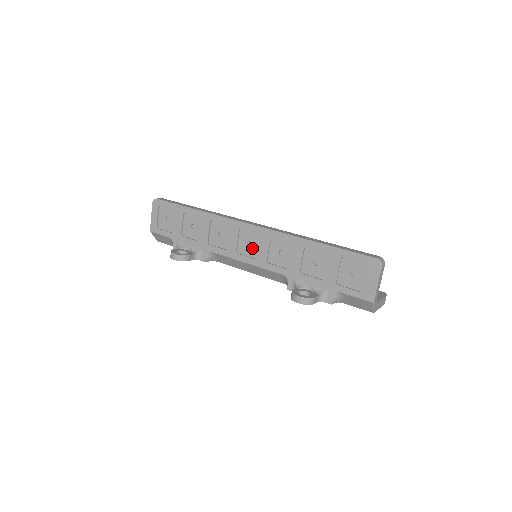
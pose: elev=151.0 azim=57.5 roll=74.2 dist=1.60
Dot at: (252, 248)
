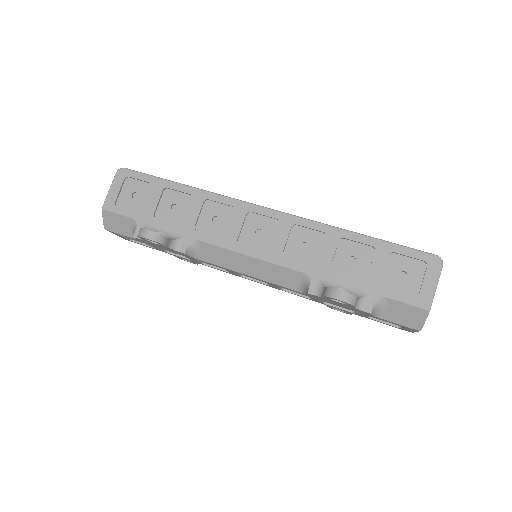
Dot at: (262, 238)
